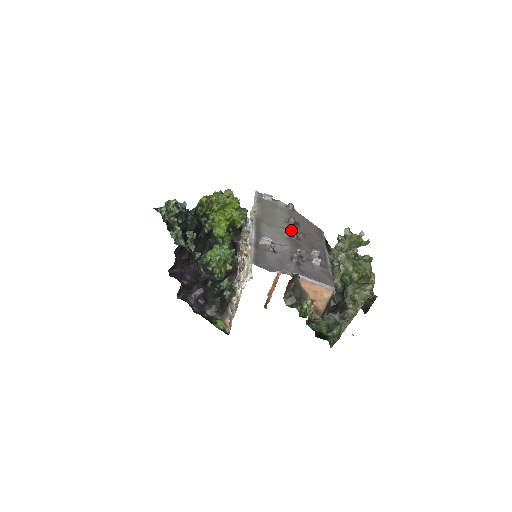
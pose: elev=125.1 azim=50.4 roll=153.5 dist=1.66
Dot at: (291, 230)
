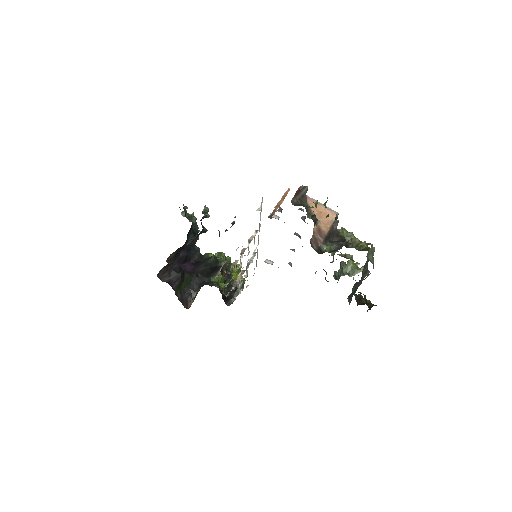
Dot at: occluded
